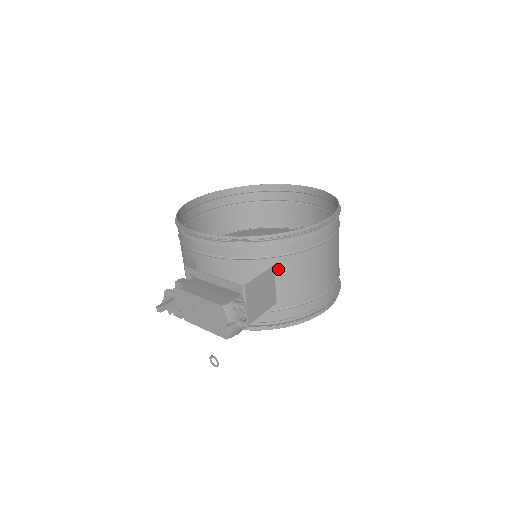
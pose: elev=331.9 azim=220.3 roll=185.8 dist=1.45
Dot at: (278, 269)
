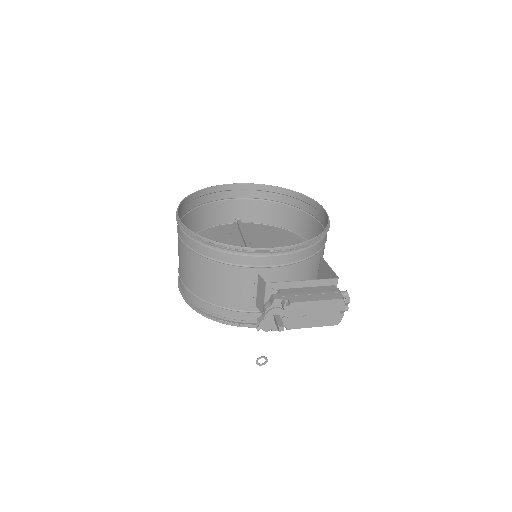
Dot at: (320, 258)
